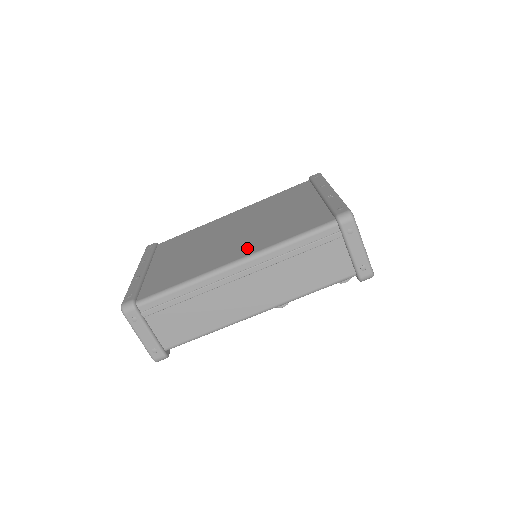
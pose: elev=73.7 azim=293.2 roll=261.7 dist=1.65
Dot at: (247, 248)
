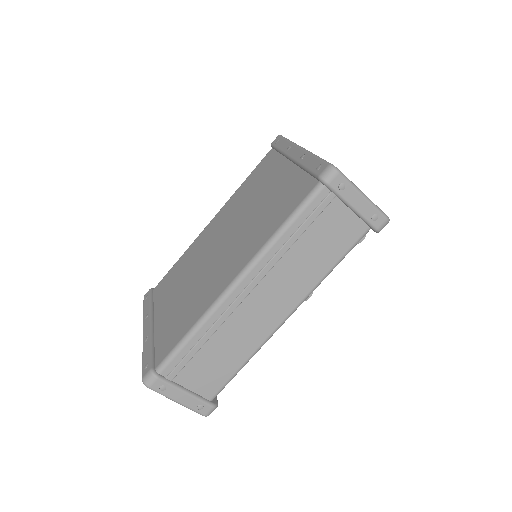
Dot at: (241, 257)
